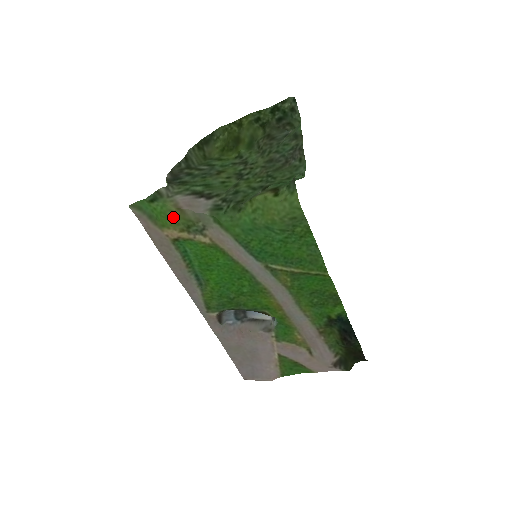
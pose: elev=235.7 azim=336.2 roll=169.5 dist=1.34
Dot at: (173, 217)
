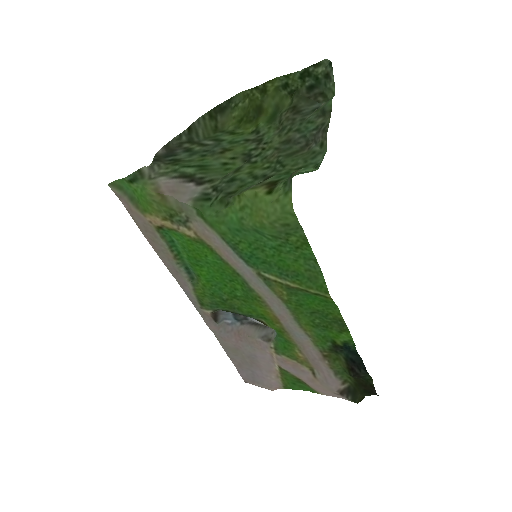
Dot at: (154, 203)
